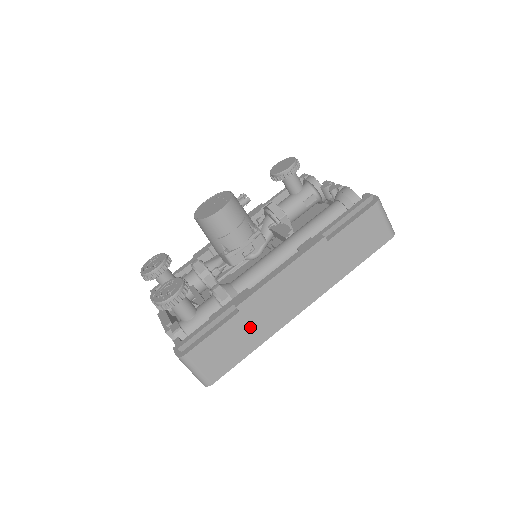
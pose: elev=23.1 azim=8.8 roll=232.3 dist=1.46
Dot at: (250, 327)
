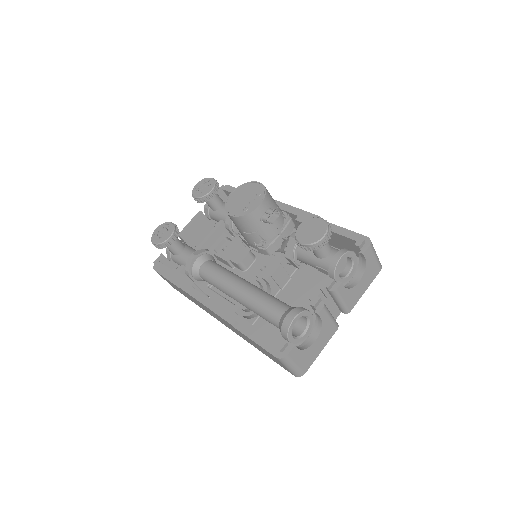
Dot at: (189, 297)
